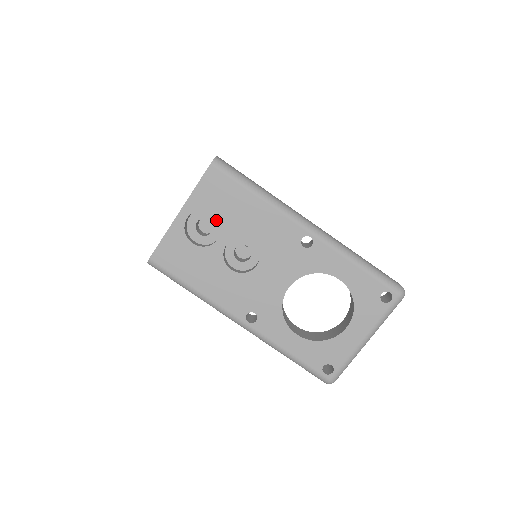
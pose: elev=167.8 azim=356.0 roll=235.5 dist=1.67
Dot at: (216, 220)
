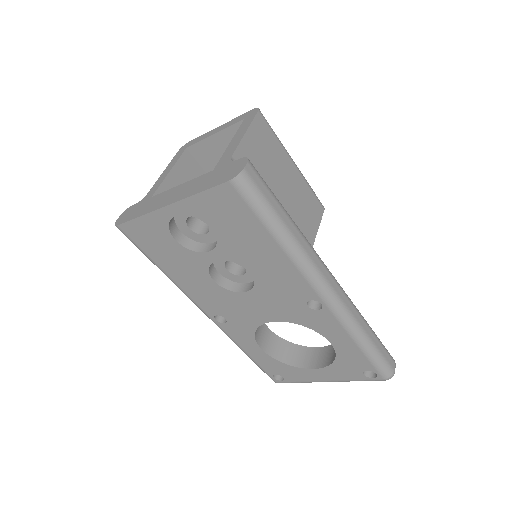
Dot at: occluded
